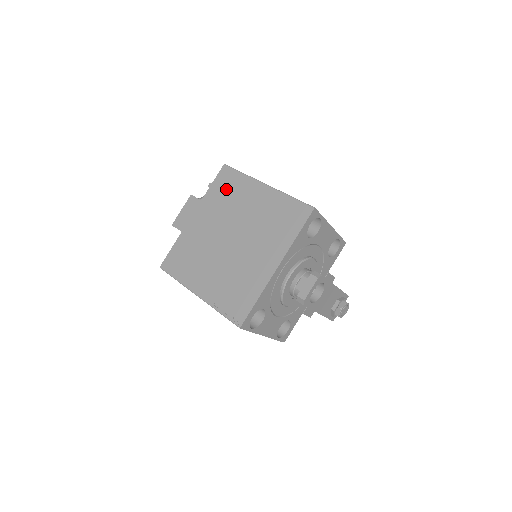
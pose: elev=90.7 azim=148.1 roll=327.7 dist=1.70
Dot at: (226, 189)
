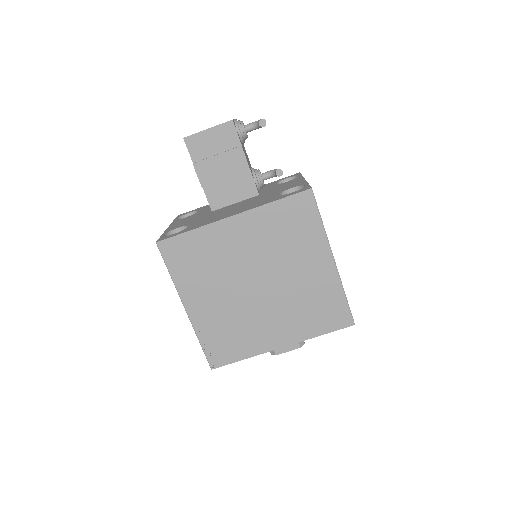
Dot at: (292, 223)
